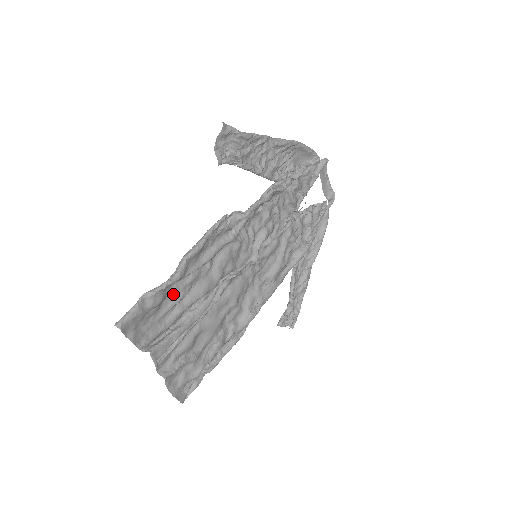
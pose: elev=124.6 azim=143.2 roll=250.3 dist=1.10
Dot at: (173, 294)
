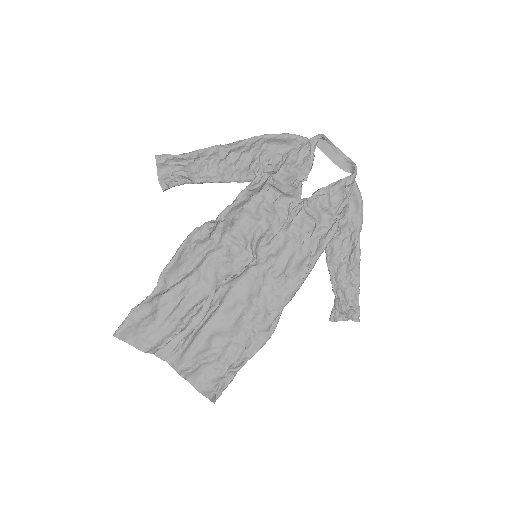
Dot at: (165, 305)
